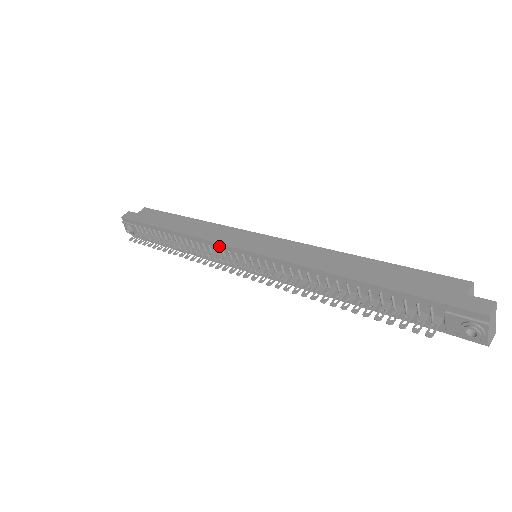
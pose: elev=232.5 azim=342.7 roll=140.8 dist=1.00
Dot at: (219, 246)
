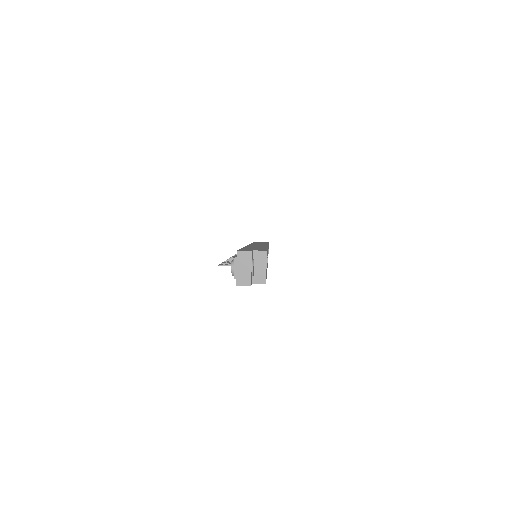
Dot at: occluded
